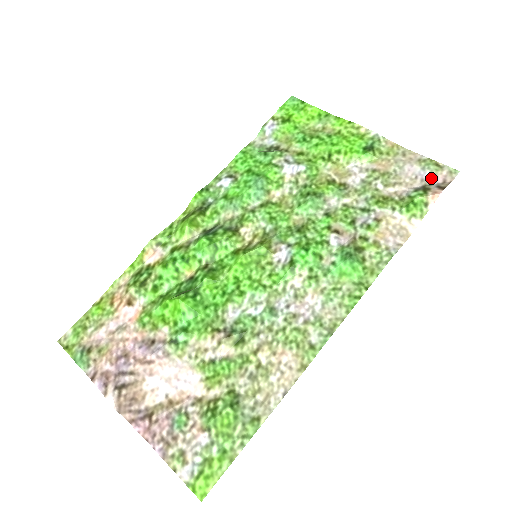
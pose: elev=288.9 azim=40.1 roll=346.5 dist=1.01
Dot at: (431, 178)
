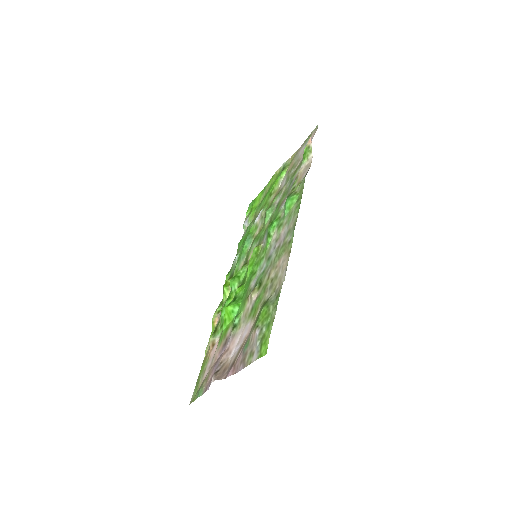
Dot at: occluded
